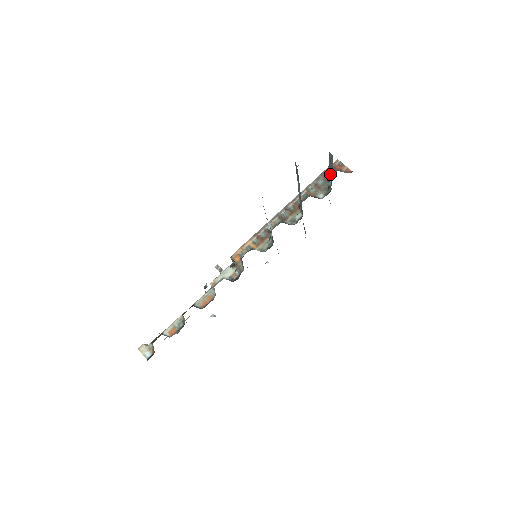
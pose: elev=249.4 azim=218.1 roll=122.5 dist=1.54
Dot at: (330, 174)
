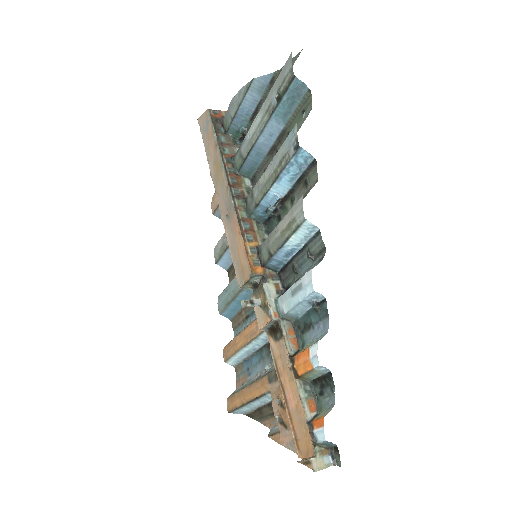
Dot at: (242, 115)
